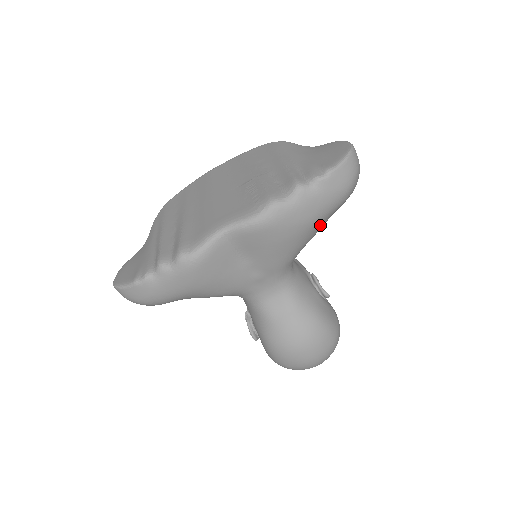
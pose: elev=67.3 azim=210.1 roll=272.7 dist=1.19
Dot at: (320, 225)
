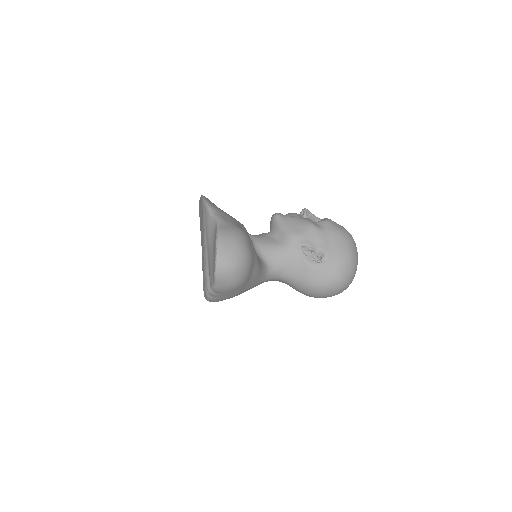
Dot at: (248, 284)
